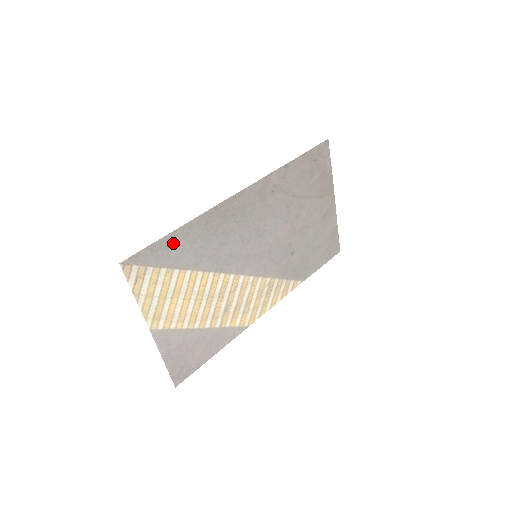
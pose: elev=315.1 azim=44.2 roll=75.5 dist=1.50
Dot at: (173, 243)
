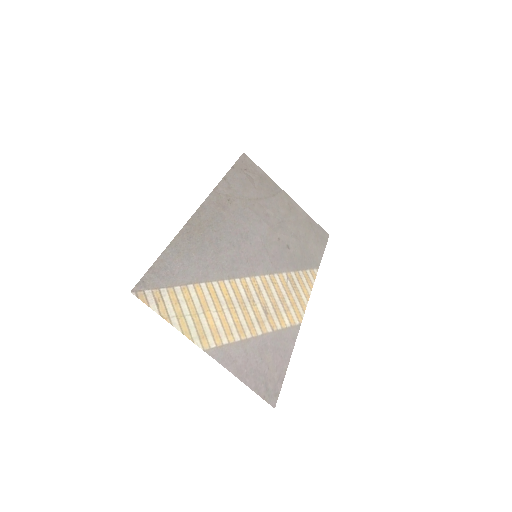
Dot at: (170, 262)
